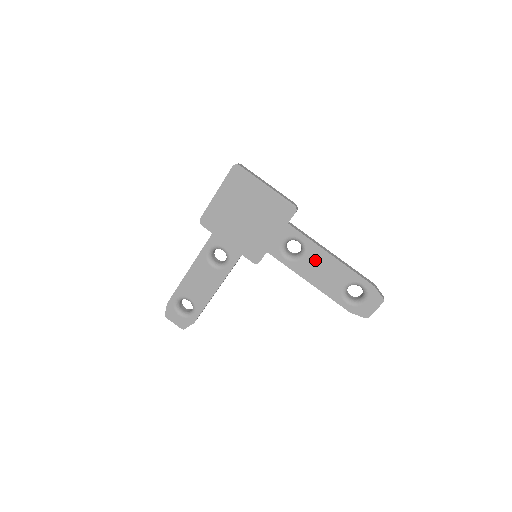
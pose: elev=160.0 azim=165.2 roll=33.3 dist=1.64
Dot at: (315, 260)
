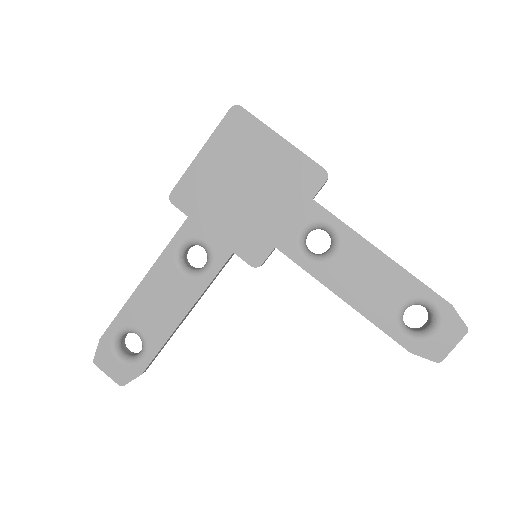
Dot at: (354, 260)
